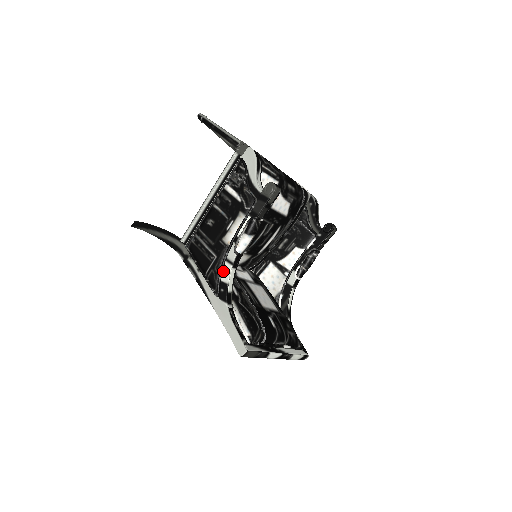
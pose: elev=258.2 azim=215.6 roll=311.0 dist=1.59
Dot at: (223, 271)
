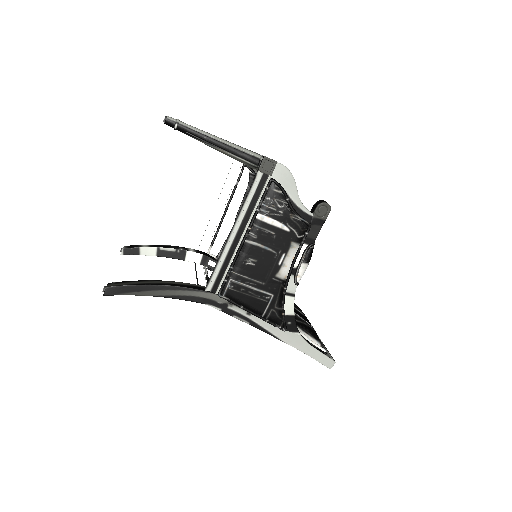
Dot at: (285, 306)
